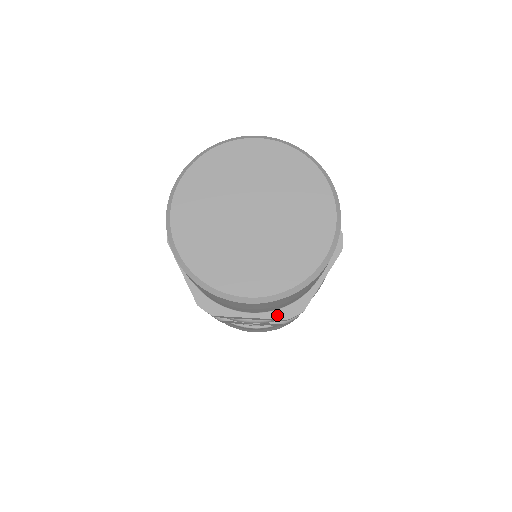
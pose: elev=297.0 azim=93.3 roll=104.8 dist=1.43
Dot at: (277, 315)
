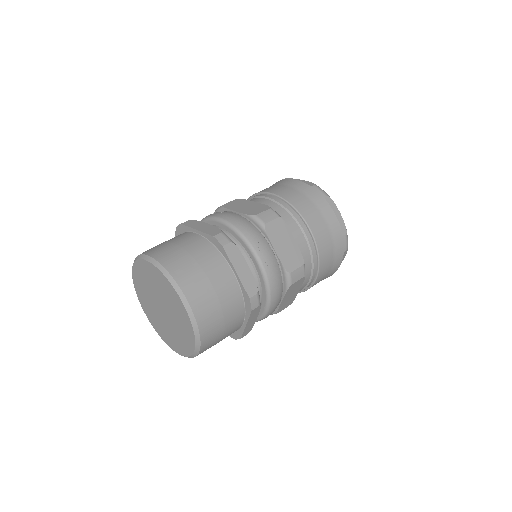
Dot at: occluded
